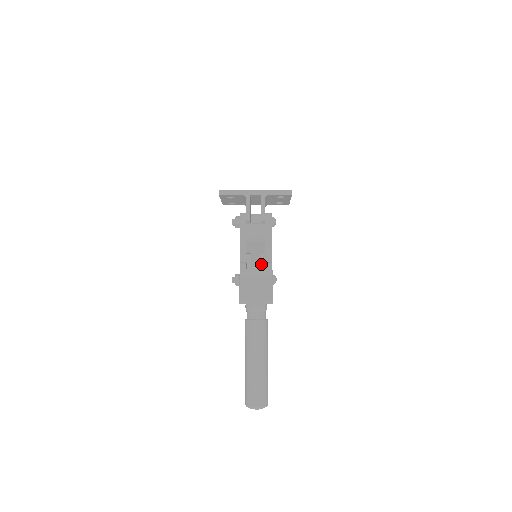
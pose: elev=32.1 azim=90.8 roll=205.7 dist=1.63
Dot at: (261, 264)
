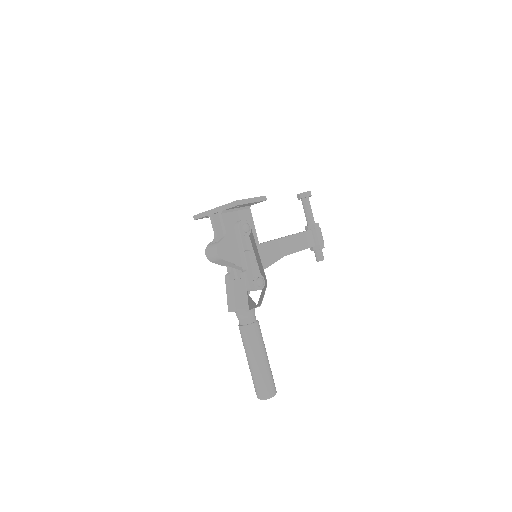
Dot at: occluded
